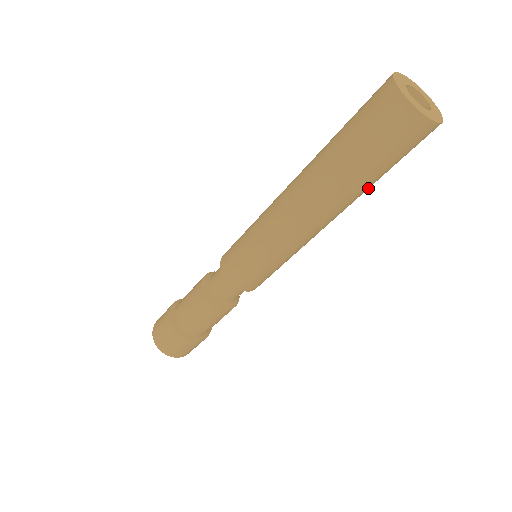
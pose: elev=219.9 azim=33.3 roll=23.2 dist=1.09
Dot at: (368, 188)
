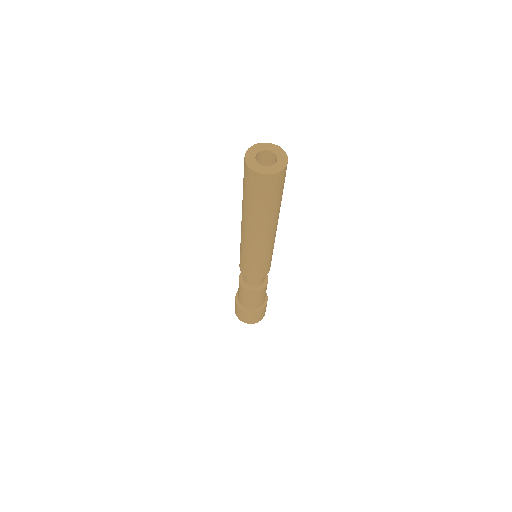
Dot at: (265, 215)
